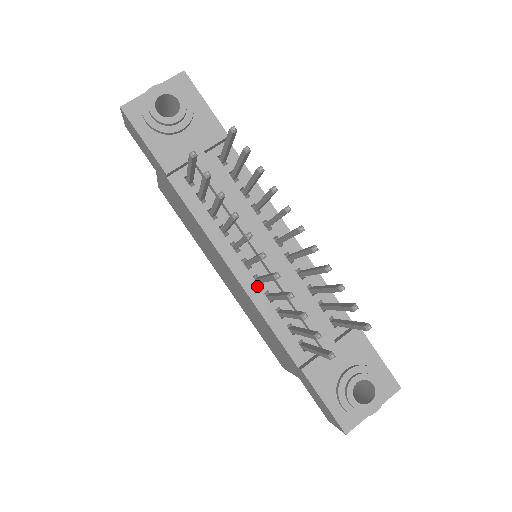
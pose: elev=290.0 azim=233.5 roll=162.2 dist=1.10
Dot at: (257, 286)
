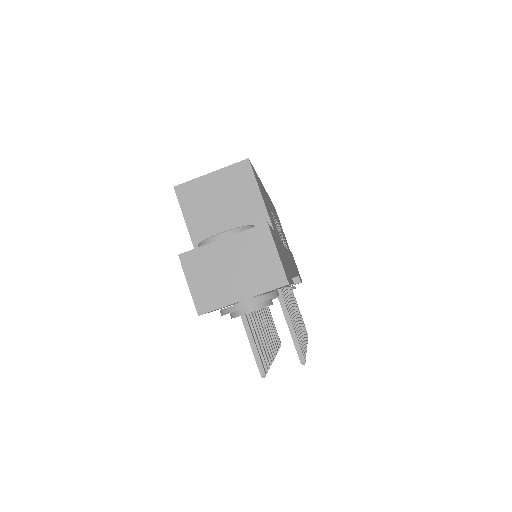
Dot at: occluded
